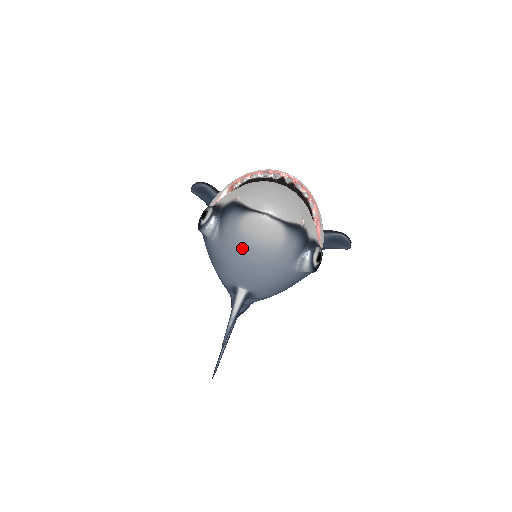
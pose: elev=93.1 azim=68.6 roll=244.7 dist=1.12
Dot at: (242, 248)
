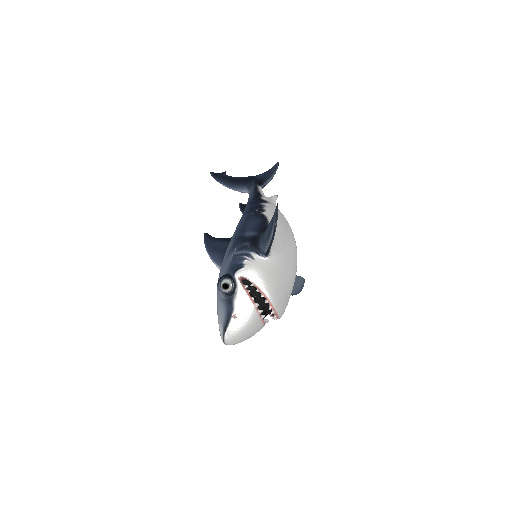
Dot at: (217, 312)
